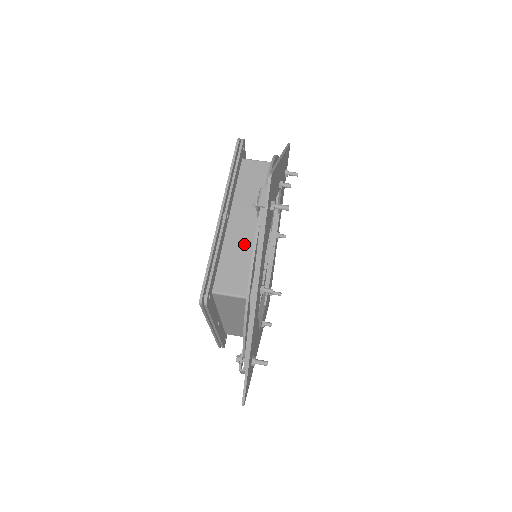
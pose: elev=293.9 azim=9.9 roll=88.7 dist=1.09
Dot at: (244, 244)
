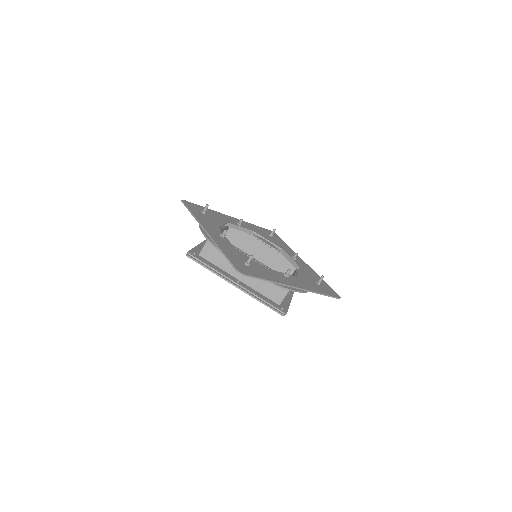
Dot at: occluded
